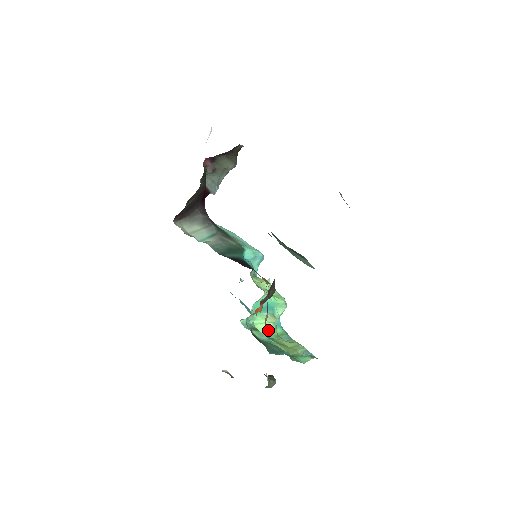
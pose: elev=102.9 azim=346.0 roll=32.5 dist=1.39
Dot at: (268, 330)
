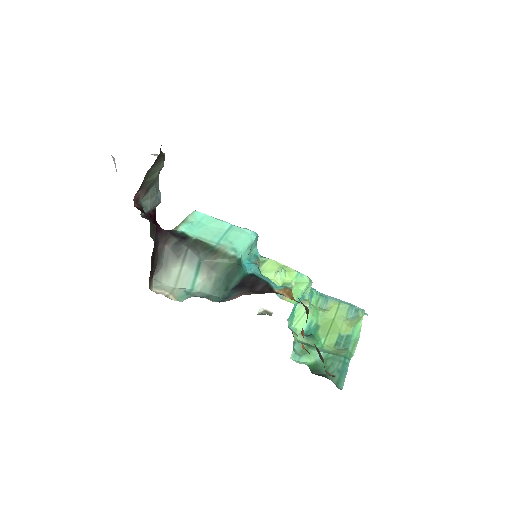
Dot at: (308, 319)
